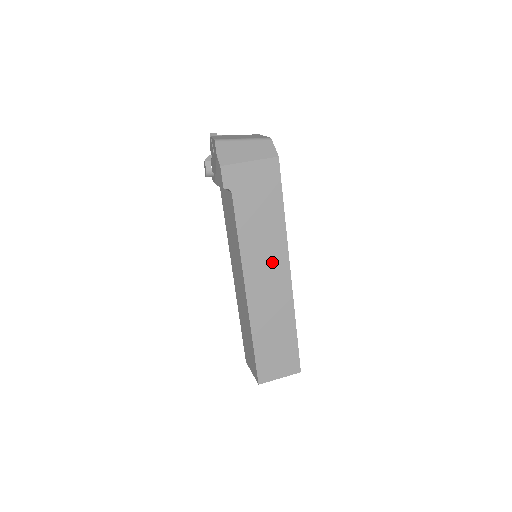
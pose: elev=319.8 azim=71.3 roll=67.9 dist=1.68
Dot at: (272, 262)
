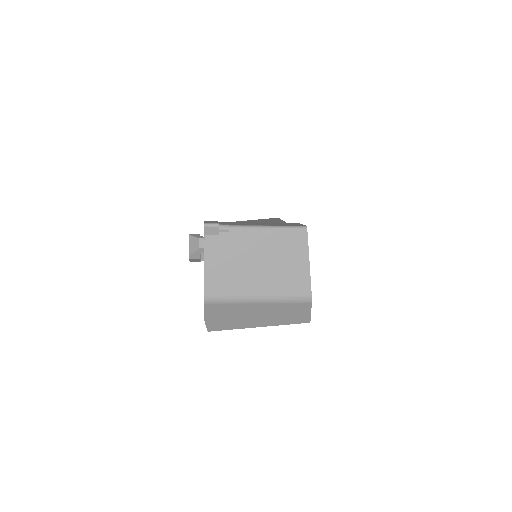
Dot at: occluded
